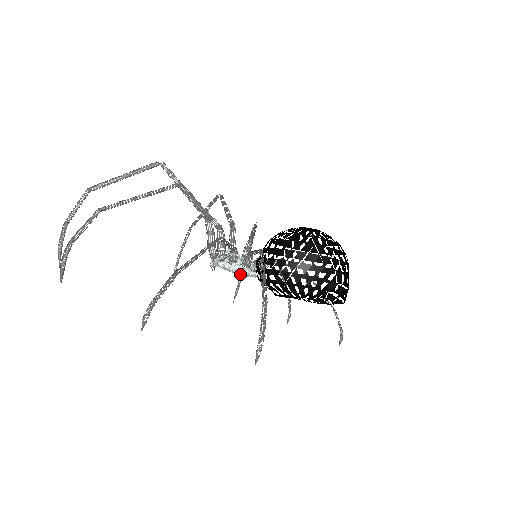
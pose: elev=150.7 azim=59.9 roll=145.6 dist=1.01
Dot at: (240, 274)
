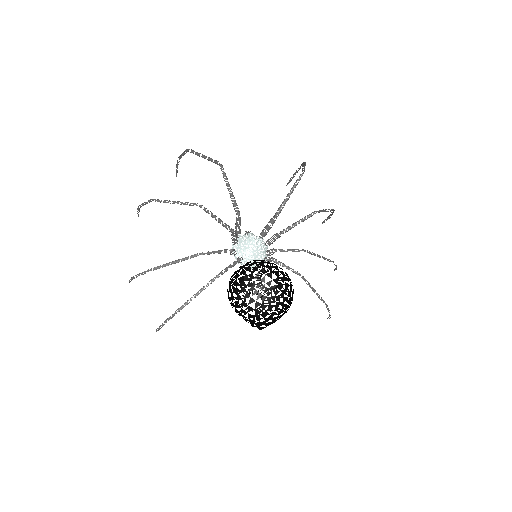
Dot at: occluded
